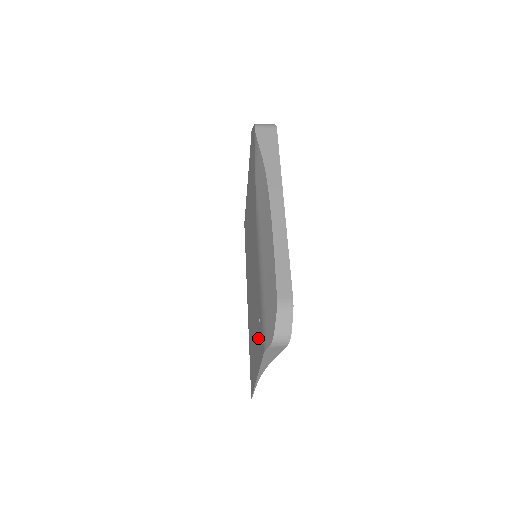
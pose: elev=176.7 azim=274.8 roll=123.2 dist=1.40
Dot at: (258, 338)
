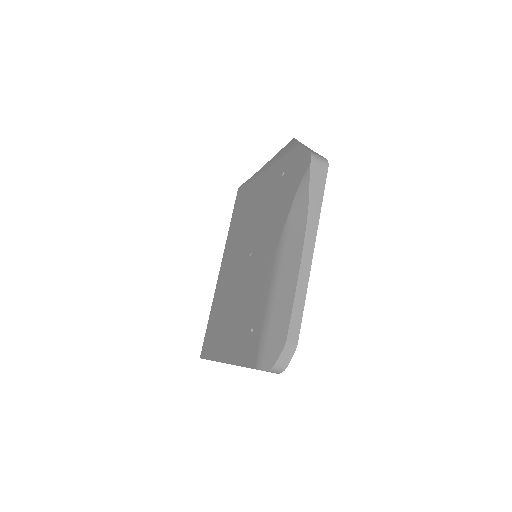
Dot at: (243, 340)
